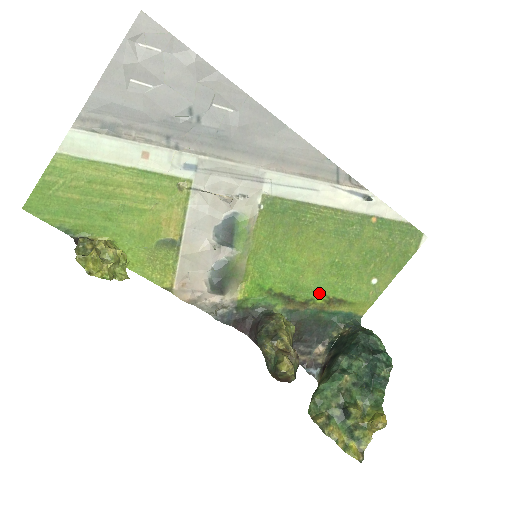
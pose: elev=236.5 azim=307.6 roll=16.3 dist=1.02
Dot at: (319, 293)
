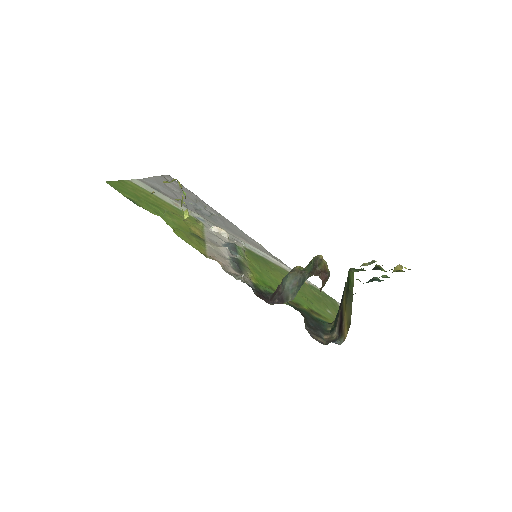
Dot at: (302, 303)
